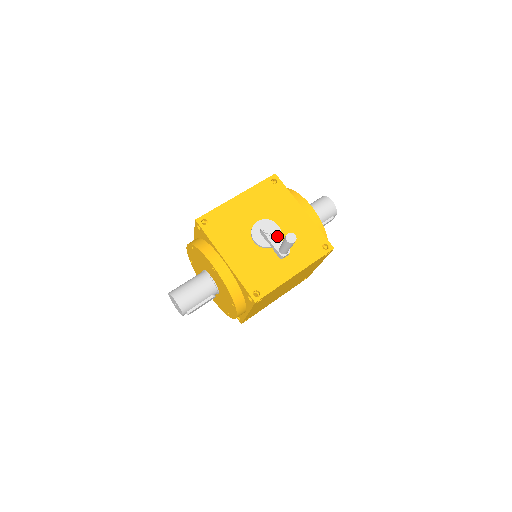
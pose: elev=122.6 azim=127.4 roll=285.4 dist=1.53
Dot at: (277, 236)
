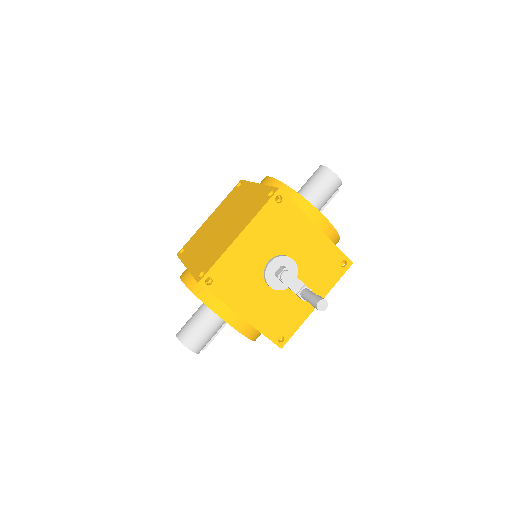
Dot at: (296, 279)
